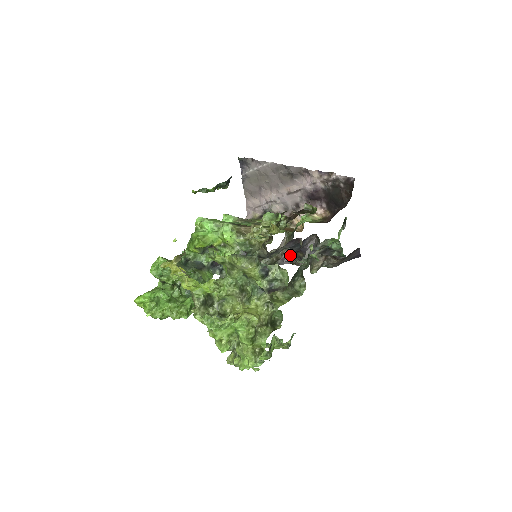
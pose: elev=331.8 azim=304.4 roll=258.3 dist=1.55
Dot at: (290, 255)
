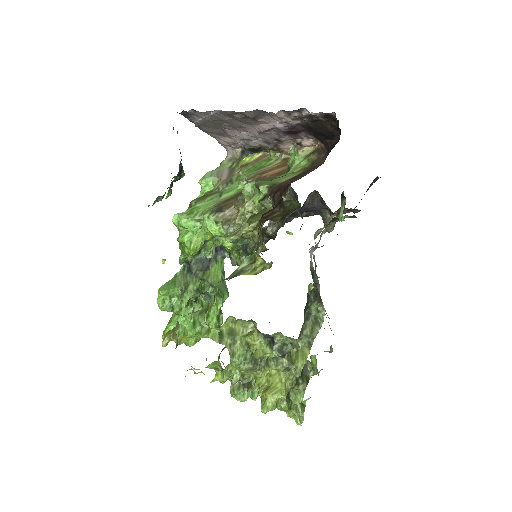
Dot at: occluded
